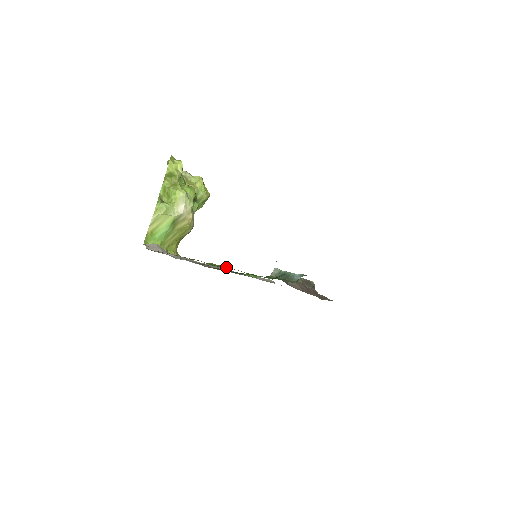
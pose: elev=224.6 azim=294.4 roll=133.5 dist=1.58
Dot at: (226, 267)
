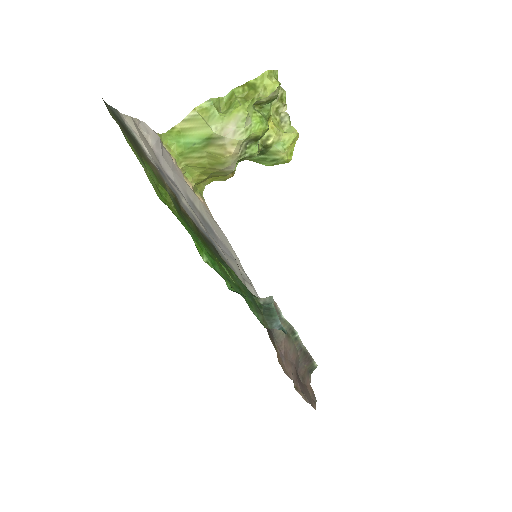
Dot at: occluded
